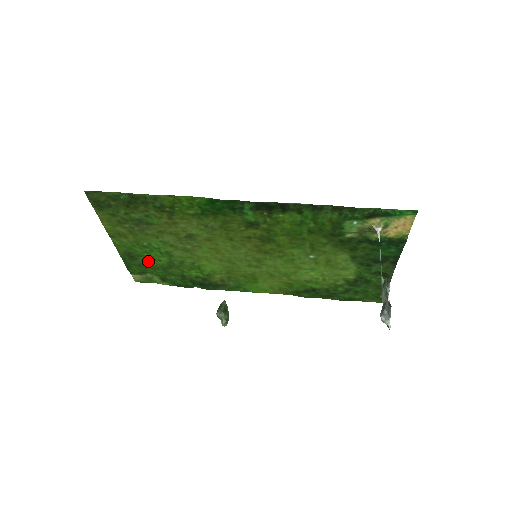
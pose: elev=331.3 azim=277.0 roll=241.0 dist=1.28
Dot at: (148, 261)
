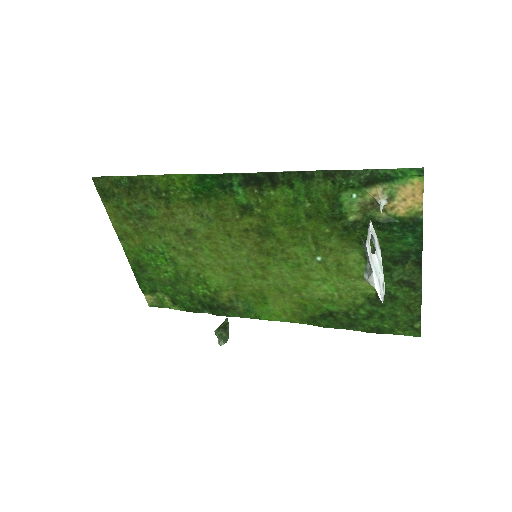
Dot at: (156, 273)
